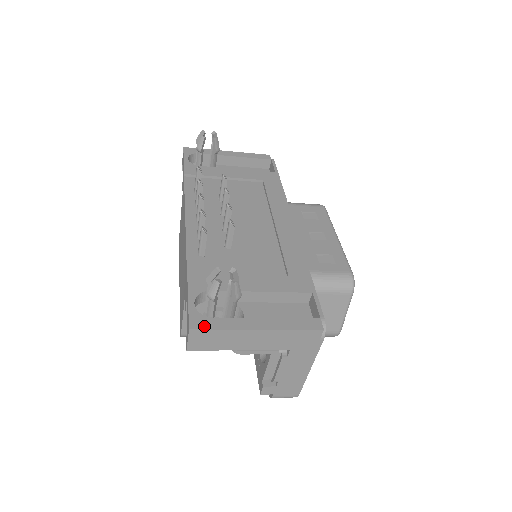
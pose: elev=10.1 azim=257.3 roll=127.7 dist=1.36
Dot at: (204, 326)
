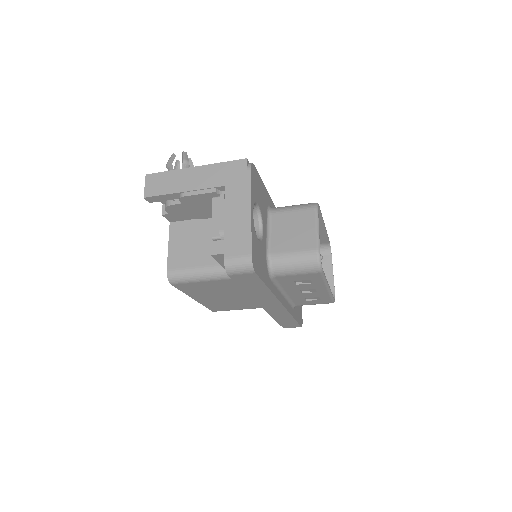
Dot at: (157, 174)
